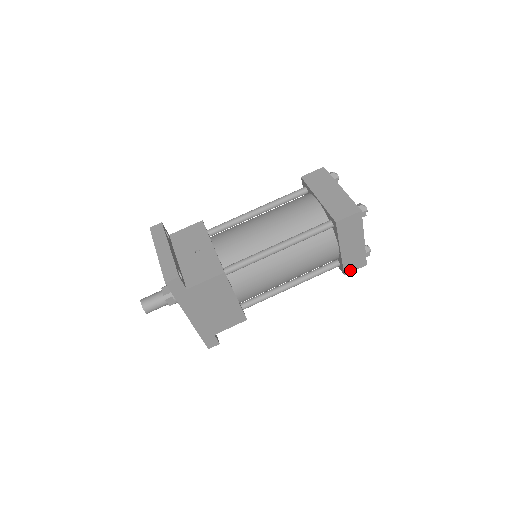
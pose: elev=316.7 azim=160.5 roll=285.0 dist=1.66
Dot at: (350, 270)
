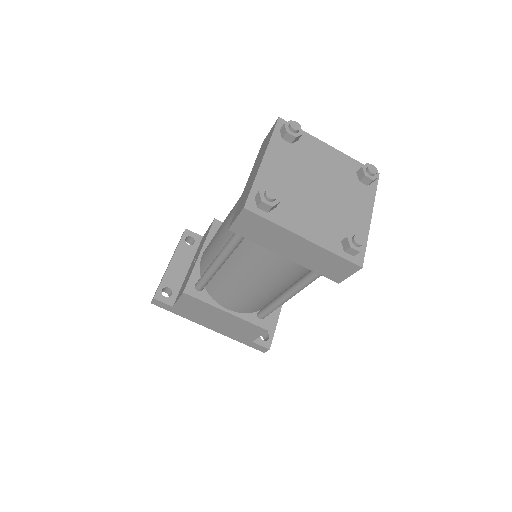
Dot at: (340, 277)
